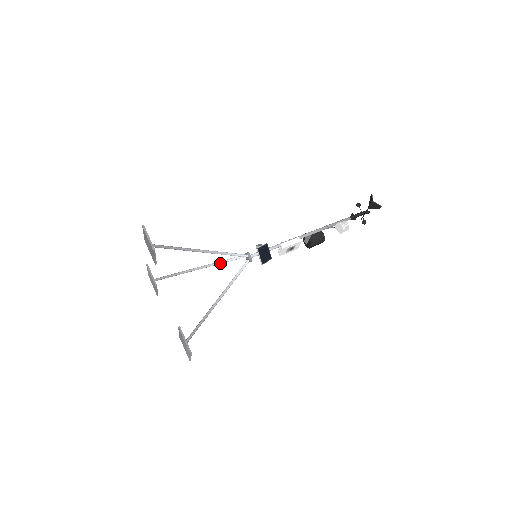
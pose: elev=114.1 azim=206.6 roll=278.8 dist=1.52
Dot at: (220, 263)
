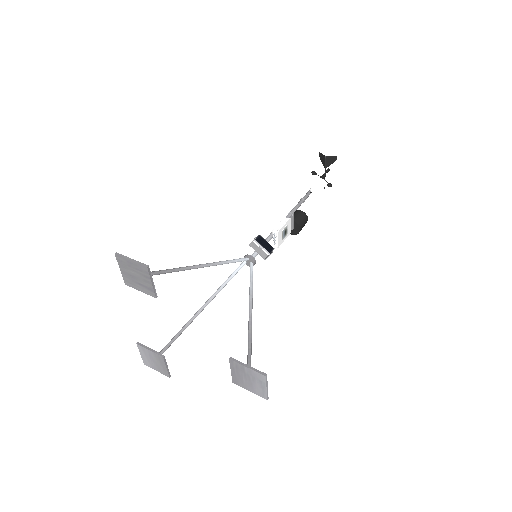
Dot at: (222, 287)
